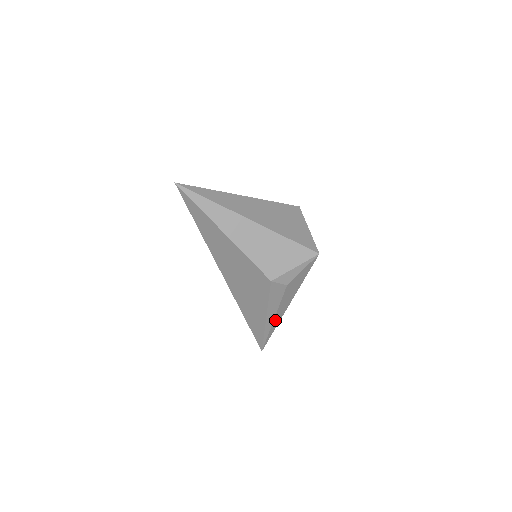
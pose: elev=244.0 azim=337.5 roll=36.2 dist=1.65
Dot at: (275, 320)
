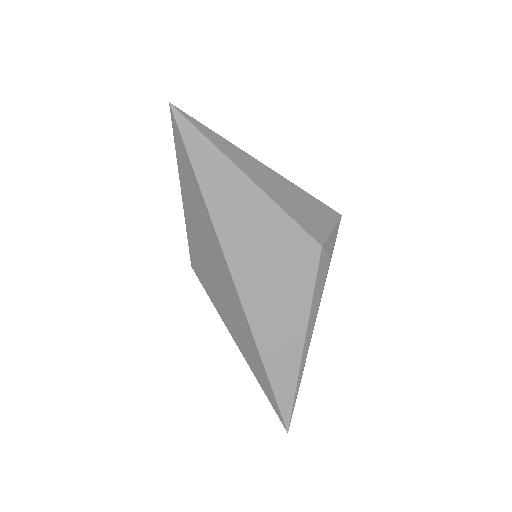
Dot at: (308, 347)
